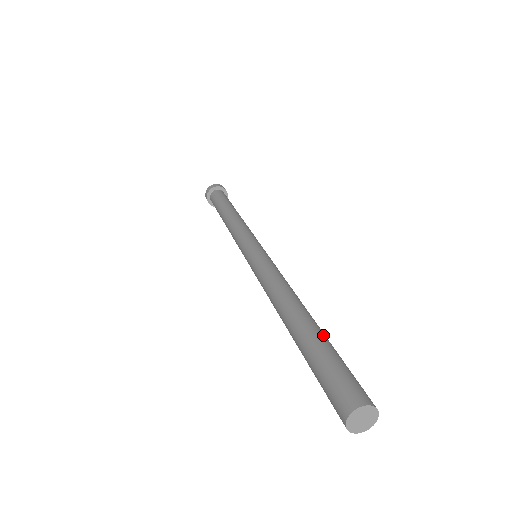
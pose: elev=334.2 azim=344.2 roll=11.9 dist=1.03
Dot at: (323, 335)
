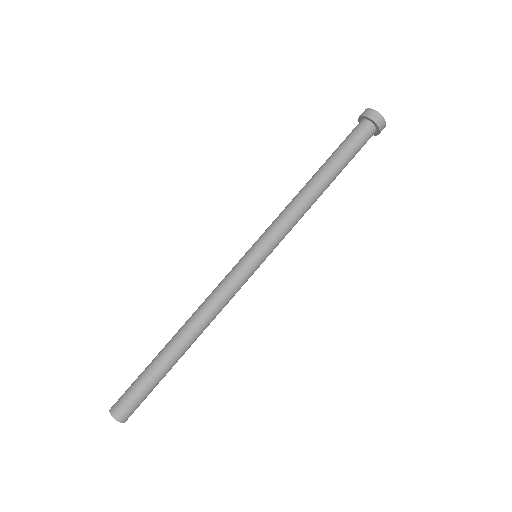
Dot at: occluded
